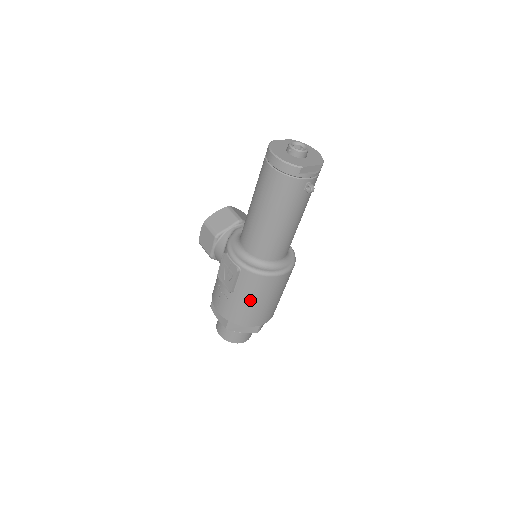
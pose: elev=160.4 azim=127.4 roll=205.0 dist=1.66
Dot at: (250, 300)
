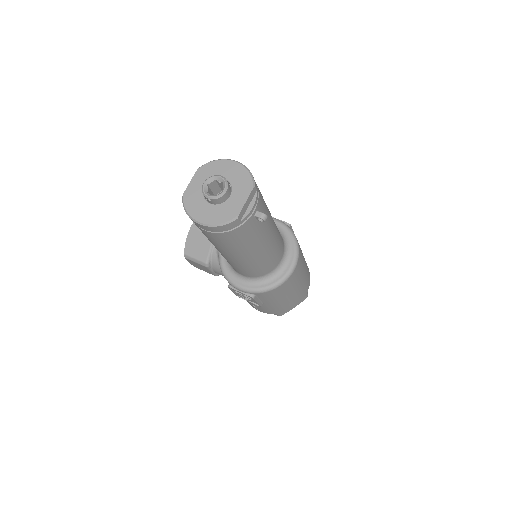
Dot at: (283, 300)
